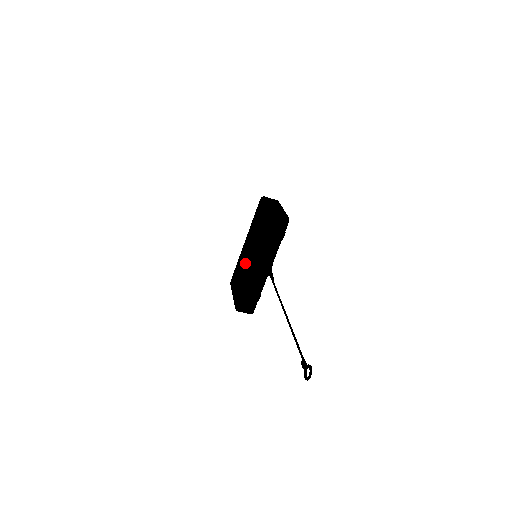
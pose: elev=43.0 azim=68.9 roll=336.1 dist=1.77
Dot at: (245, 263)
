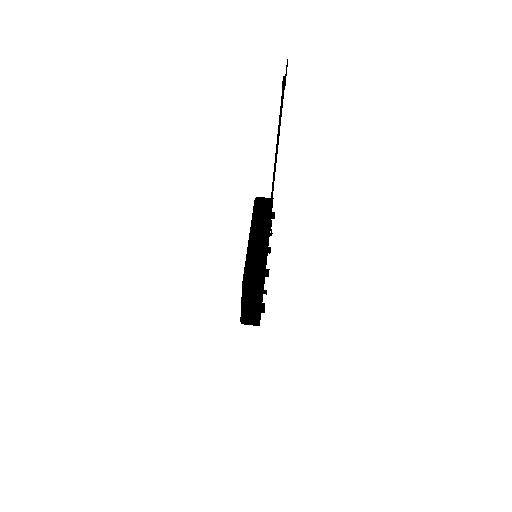
Dot at: occluded
